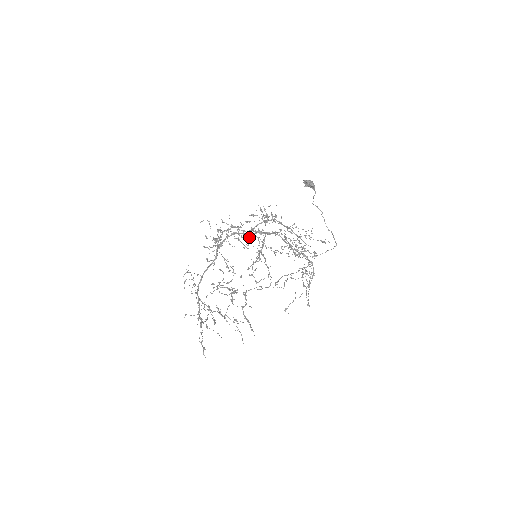
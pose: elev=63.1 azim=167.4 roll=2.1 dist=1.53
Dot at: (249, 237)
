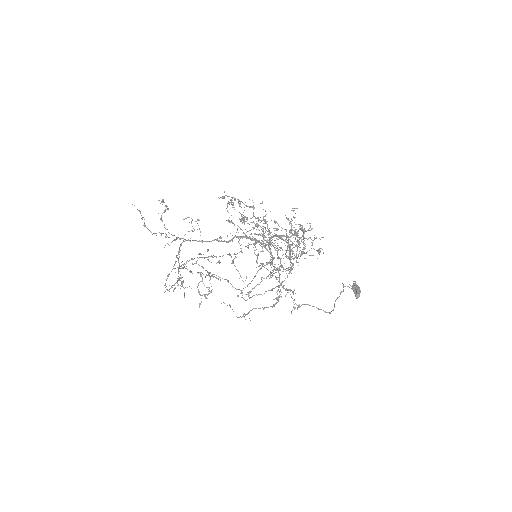
Dot at: occluded
